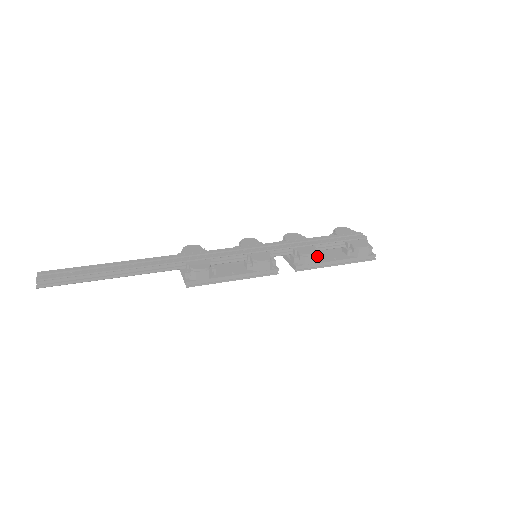
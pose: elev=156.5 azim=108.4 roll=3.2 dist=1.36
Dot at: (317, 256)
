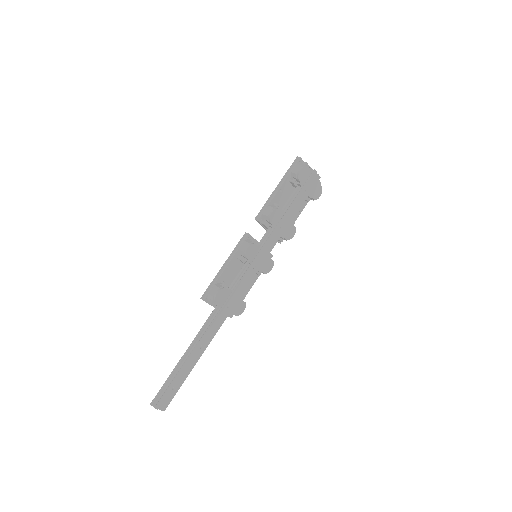
Dot at: (294, 228)
